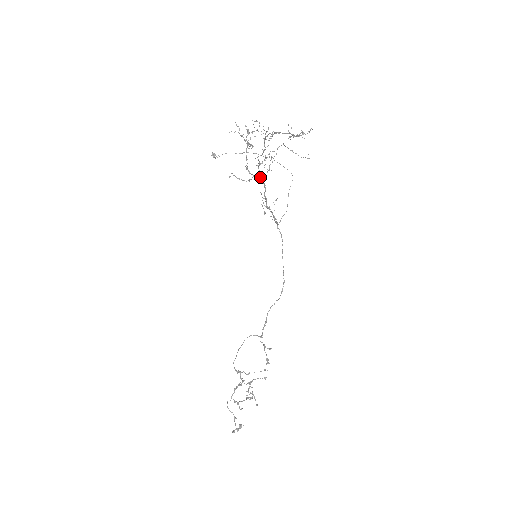
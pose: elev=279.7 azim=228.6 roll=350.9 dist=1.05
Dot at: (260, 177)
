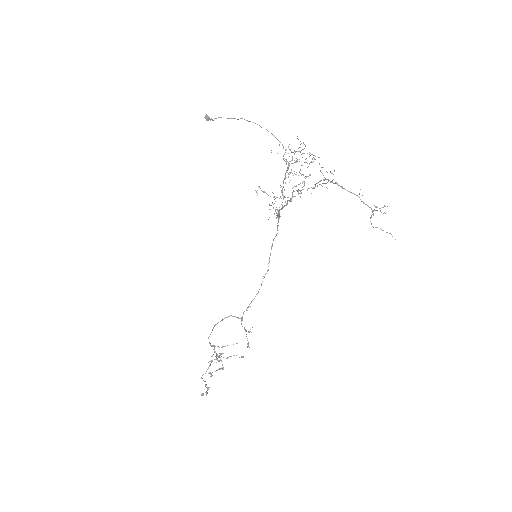
Dot at: (290, 199)
